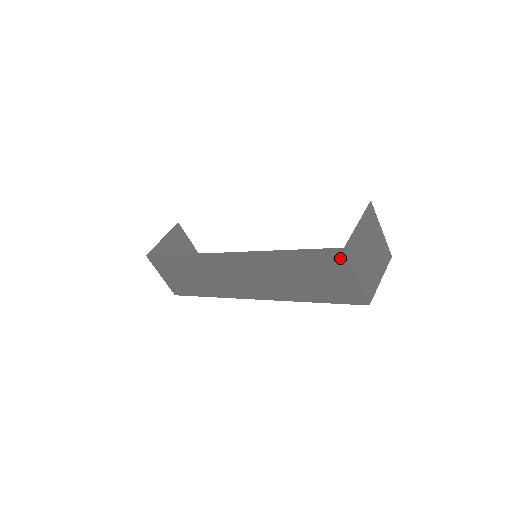
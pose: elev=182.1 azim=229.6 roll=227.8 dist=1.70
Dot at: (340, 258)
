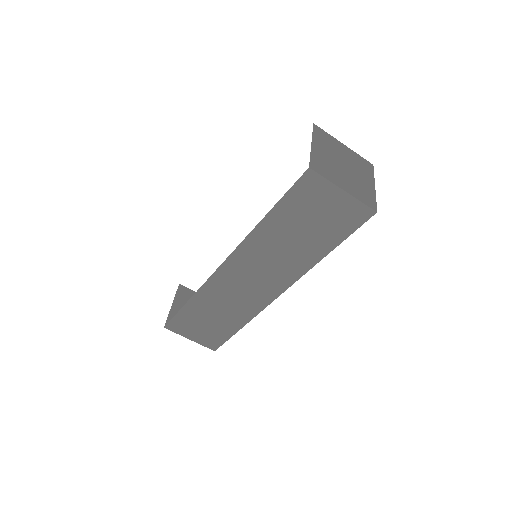
Dot at: (314, 182)
